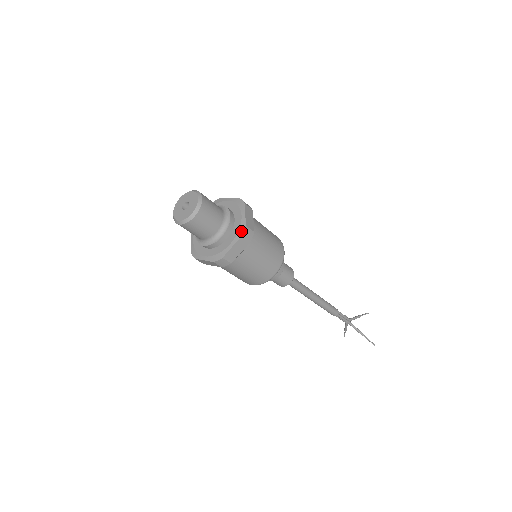
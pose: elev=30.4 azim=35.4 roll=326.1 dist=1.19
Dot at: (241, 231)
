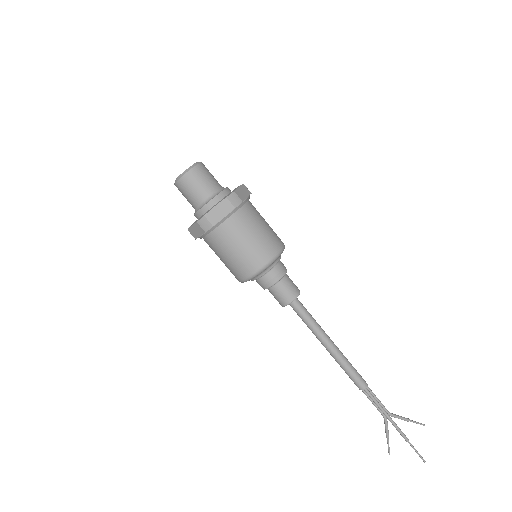
Dot at: (228, 195)
